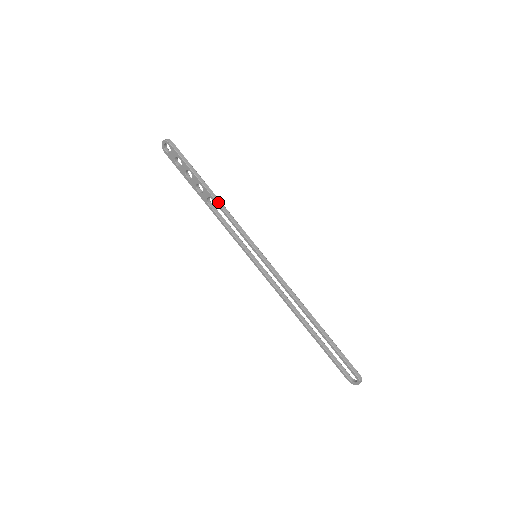
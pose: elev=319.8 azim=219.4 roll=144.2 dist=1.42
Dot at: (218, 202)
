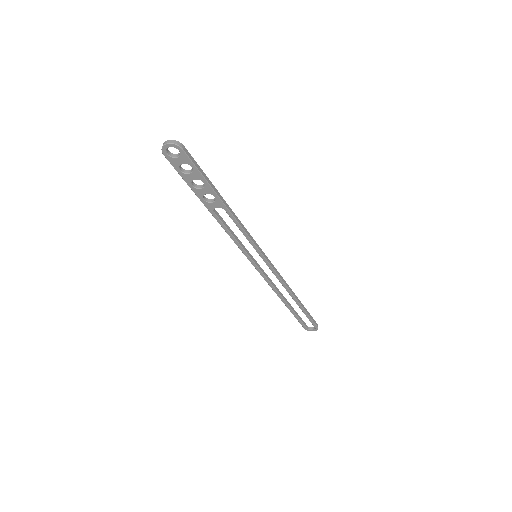
Dot at: (232, 213)
